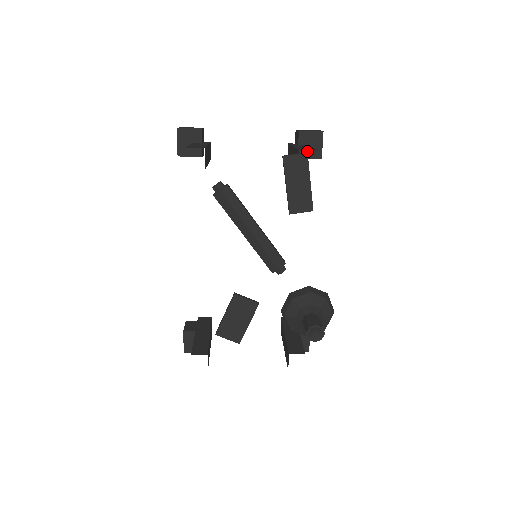
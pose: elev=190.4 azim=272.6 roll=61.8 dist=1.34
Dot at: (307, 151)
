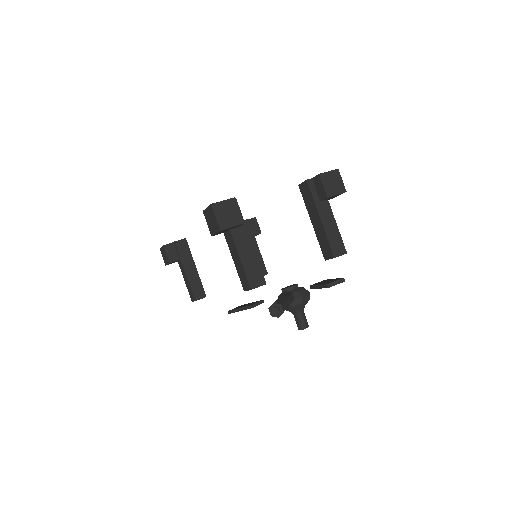
Dot at: (325, 200)
